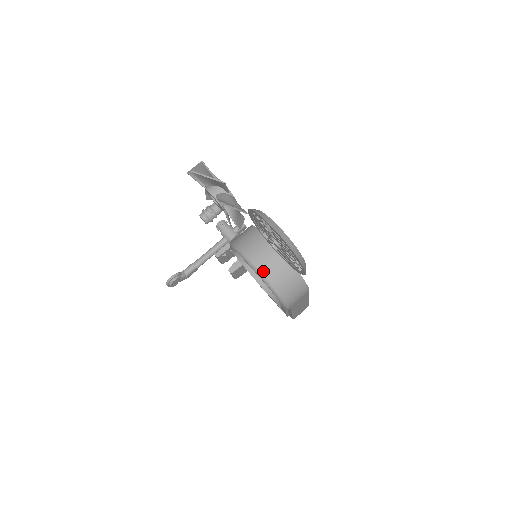
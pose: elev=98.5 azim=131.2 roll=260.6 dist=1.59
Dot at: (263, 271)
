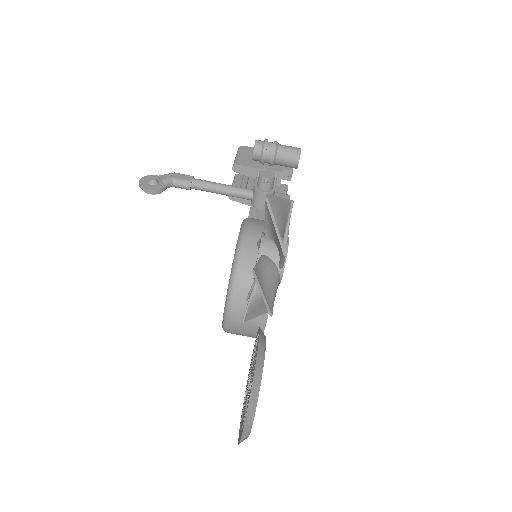
Dot at: (229, 325)
